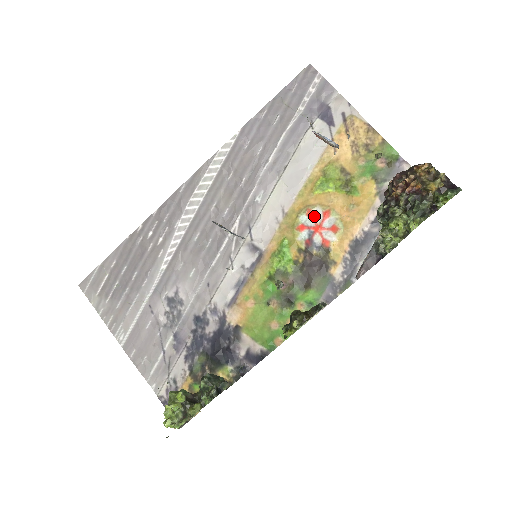
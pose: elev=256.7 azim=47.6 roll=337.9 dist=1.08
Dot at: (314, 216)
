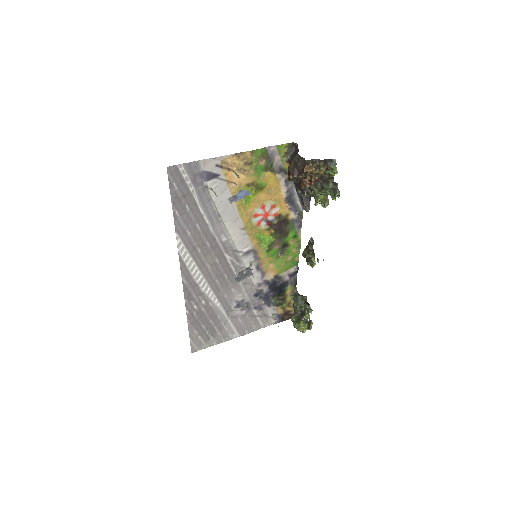
Dot at: (259, 214)
